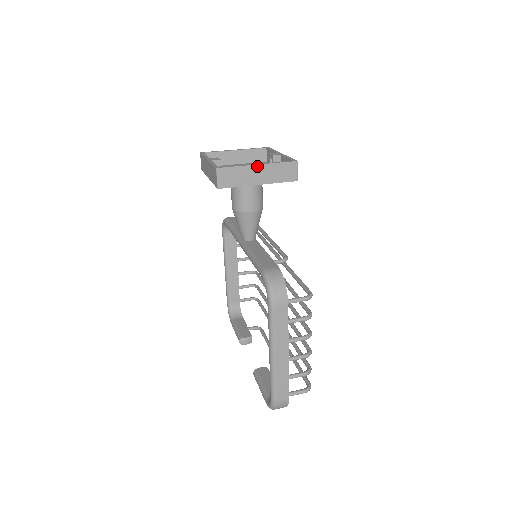
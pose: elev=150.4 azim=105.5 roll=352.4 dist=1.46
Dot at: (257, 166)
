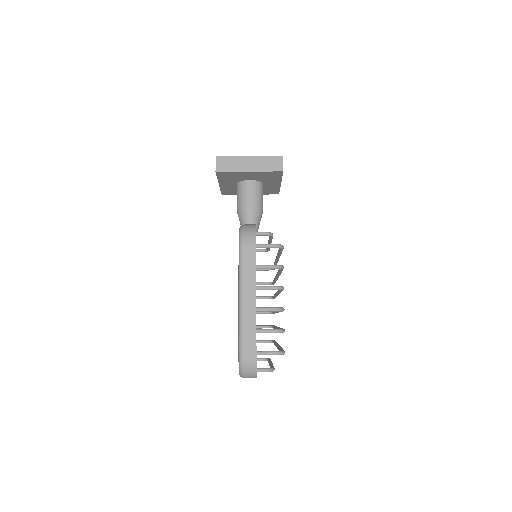
Dot at: (249, 157)
